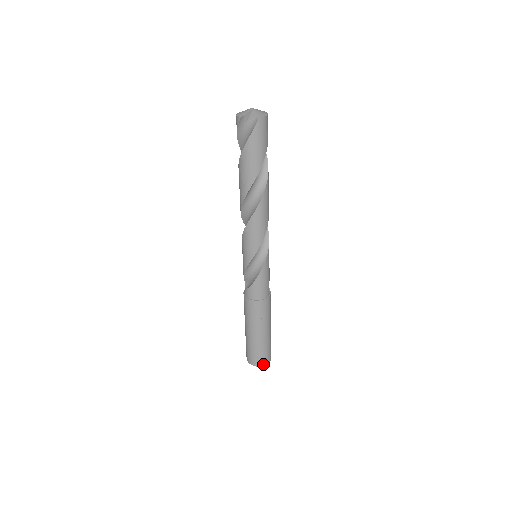
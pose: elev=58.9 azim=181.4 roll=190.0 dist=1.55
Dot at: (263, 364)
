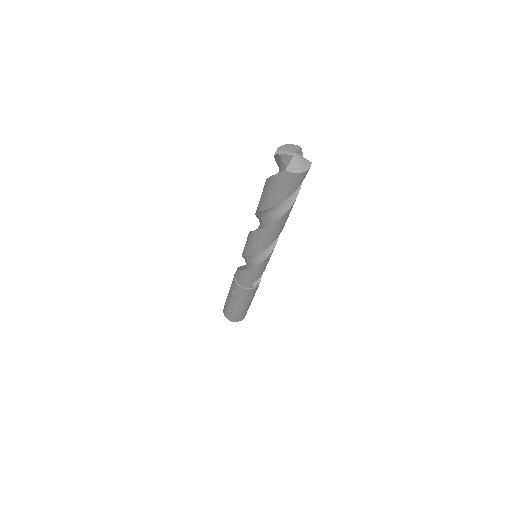
Dot at: (228, 318)
